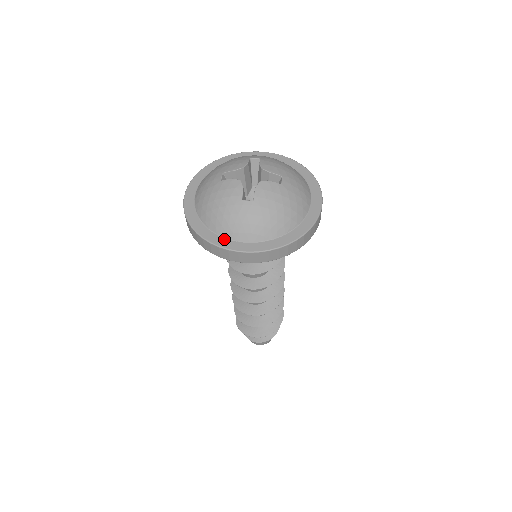
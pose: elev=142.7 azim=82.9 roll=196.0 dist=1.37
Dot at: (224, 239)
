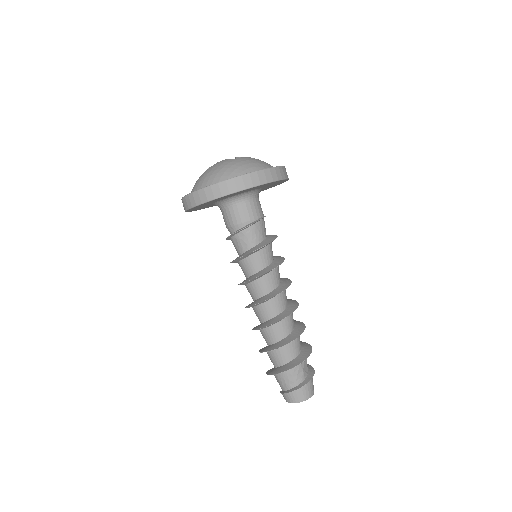
Dot at: occluded
